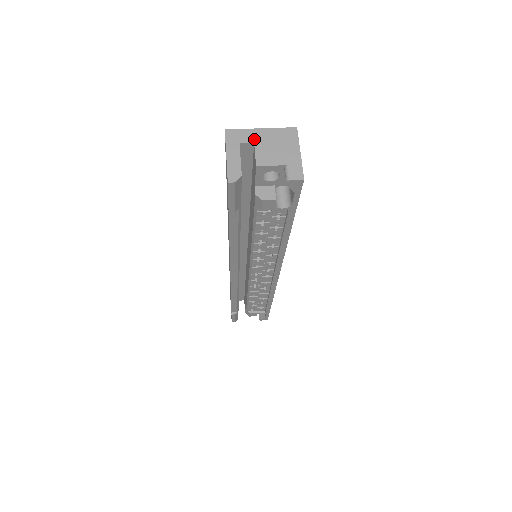
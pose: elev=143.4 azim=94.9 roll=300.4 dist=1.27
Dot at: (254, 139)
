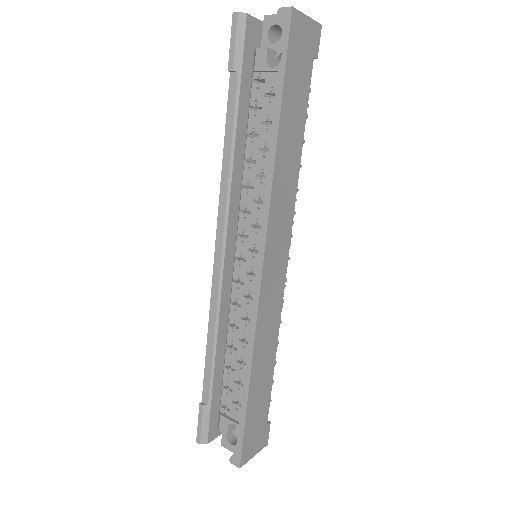
Dot at: occluded
